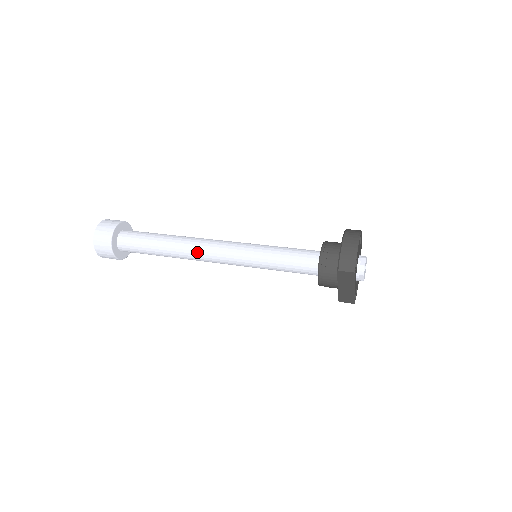
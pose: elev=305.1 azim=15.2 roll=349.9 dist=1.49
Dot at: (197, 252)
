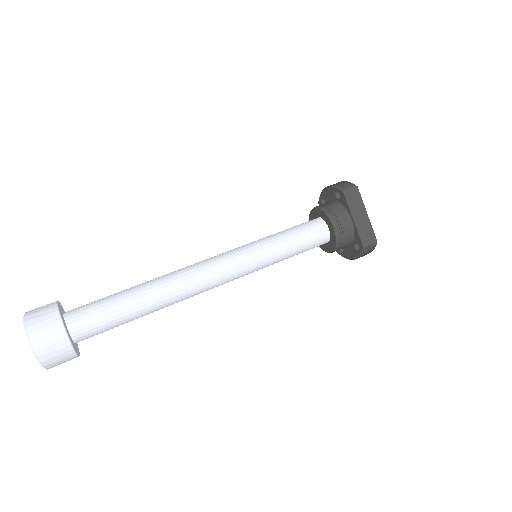
Dot at: (189, 272)
